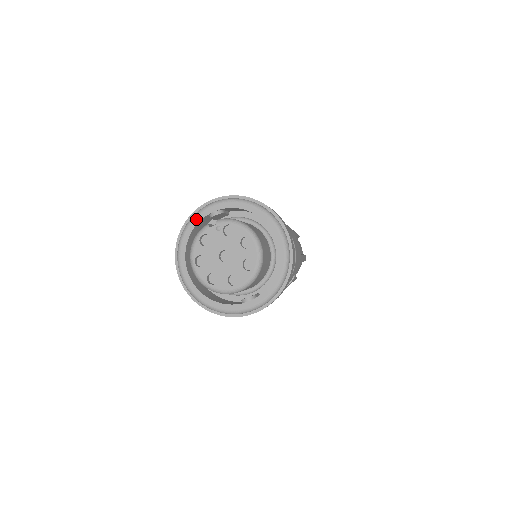
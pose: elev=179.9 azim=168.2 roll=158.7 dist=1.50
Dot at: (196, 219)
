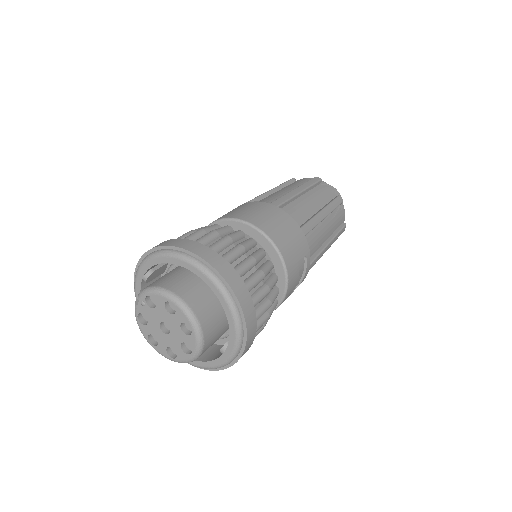
Dot at: (137, 291)
